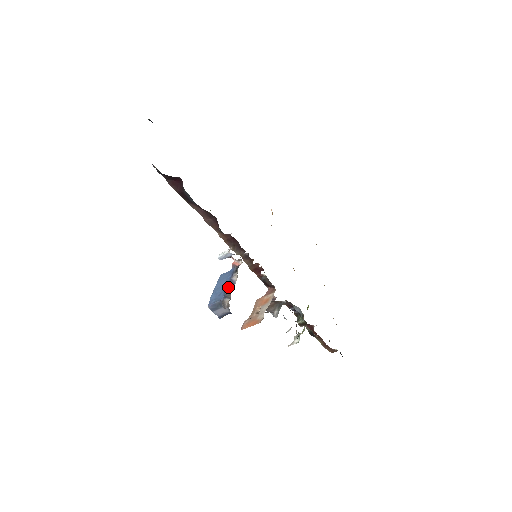
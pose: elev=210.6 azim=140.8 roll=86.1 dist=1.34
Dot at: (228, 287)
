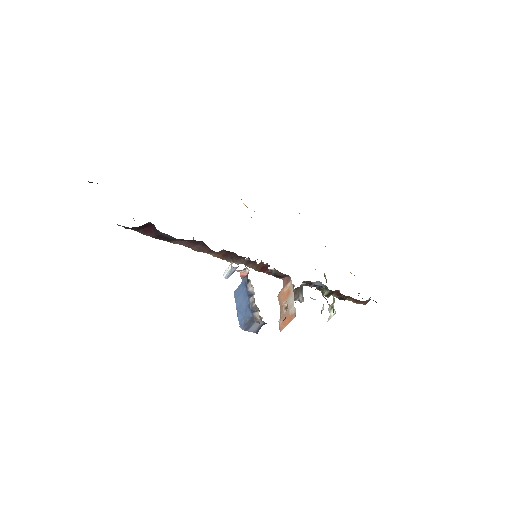
Dot at: (250, 301)
